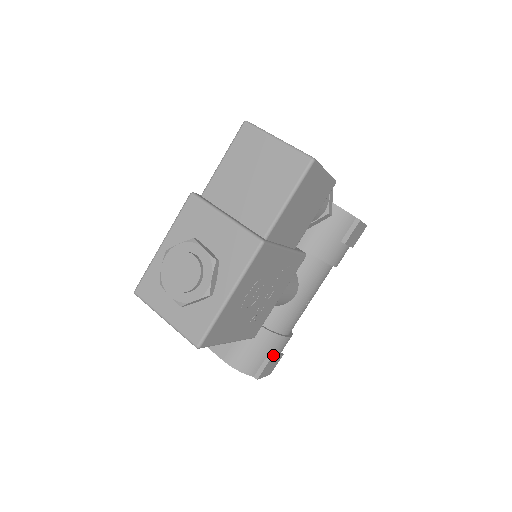
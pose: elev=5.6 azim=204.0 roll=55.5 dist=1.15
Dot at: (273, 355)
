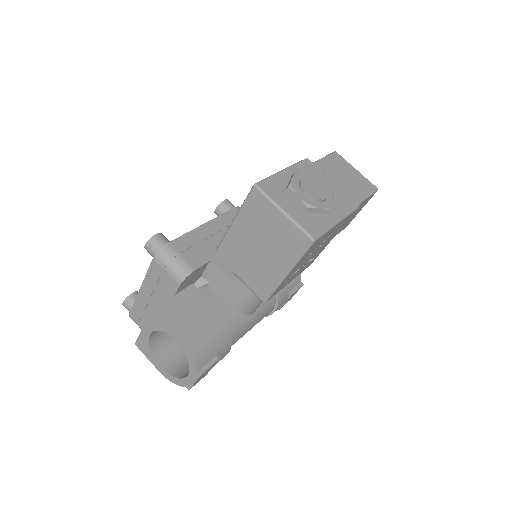
Dot at: occluded
